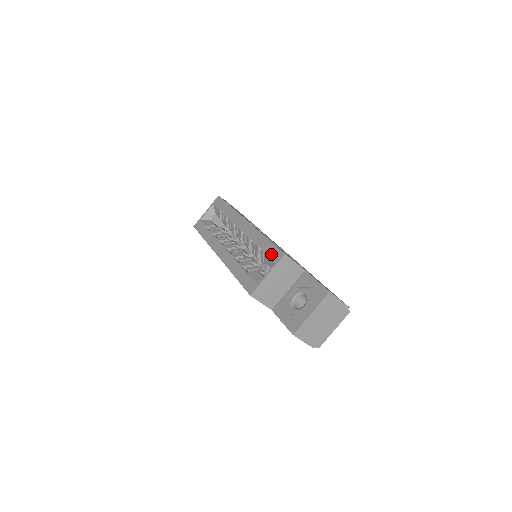
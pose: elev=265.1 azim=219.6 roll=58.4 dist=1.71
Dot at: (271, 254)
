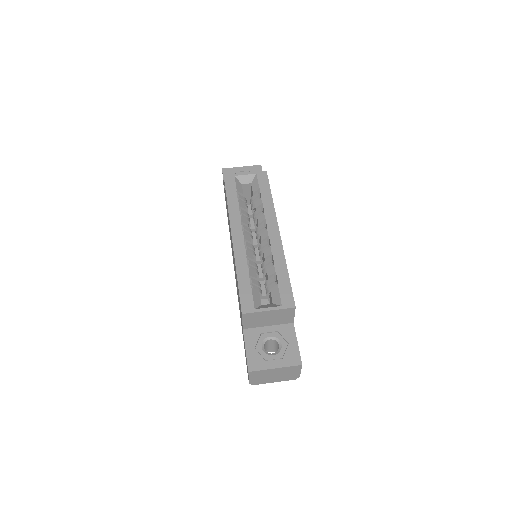
Dot at: (283, 293)
